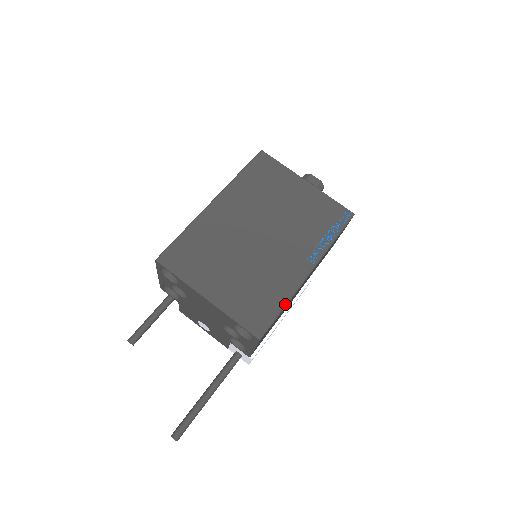
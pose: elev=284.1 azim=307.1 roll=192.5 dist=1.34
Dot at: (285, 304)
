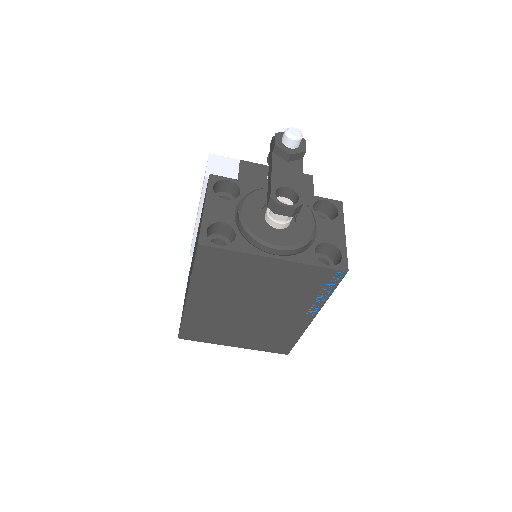
Dot at: (298, 339)
